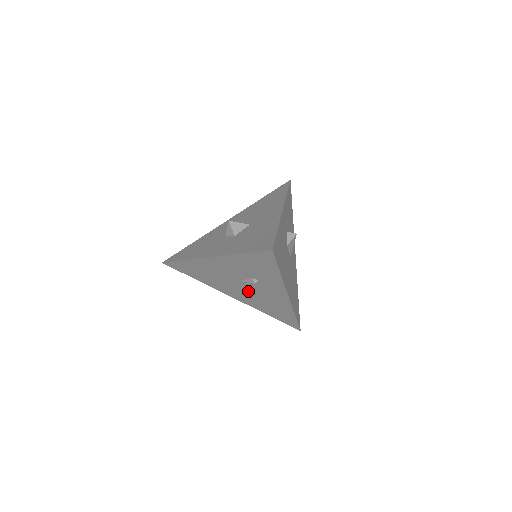
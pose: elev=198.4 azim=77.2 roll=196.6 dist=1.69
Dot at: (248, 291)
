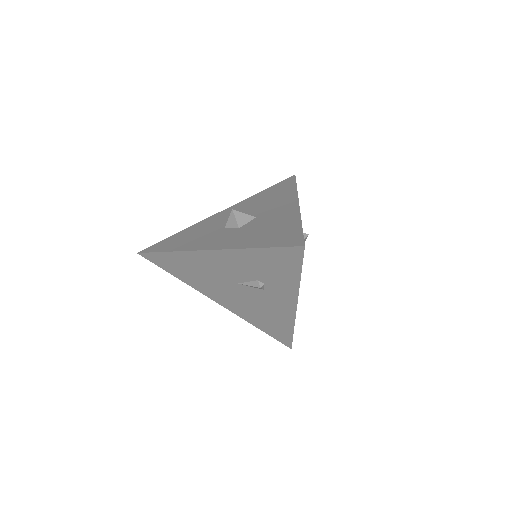
Dot at: (244, 297)
